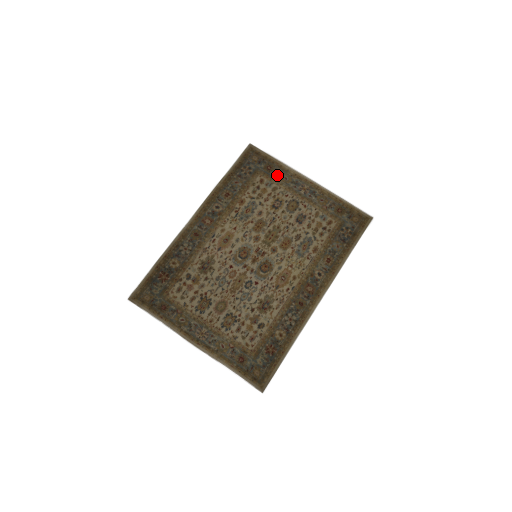
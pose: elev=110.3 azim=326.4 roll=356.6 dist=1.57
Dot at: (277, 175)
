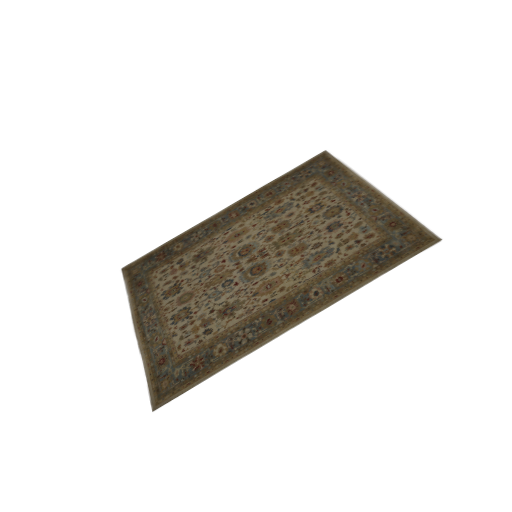
Dot at: (335, 180)
